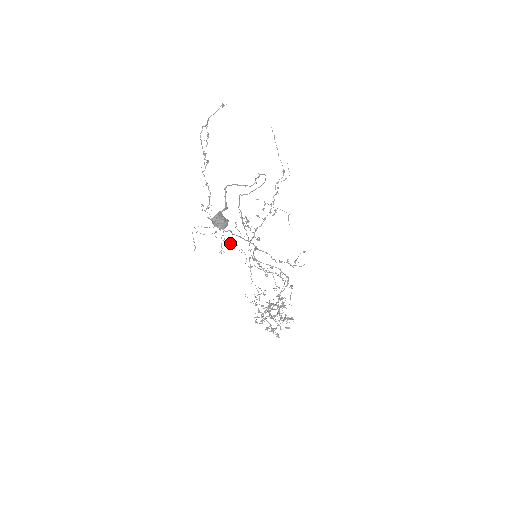
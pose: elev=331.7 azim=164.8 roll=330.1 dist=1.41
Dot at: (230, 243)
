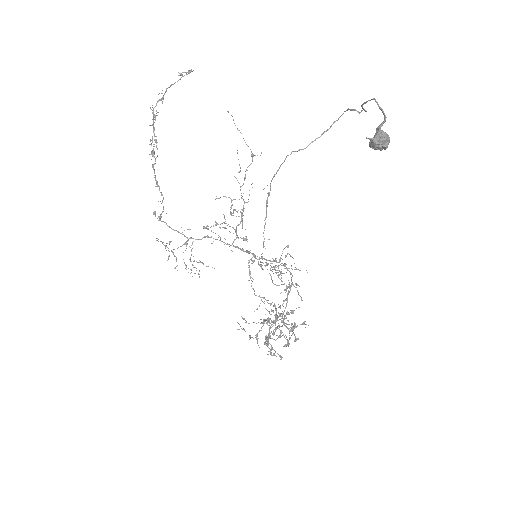
Dot at: (194, 260)
